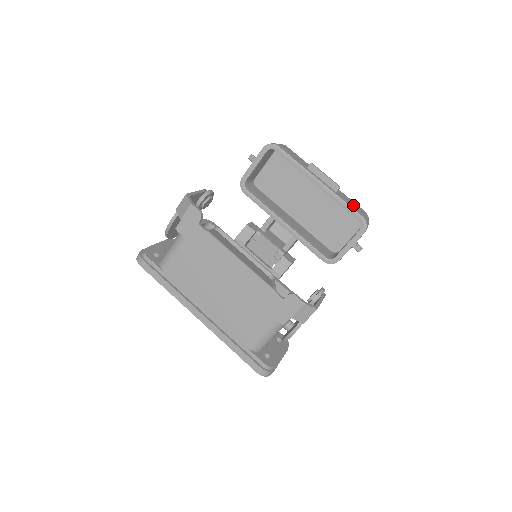
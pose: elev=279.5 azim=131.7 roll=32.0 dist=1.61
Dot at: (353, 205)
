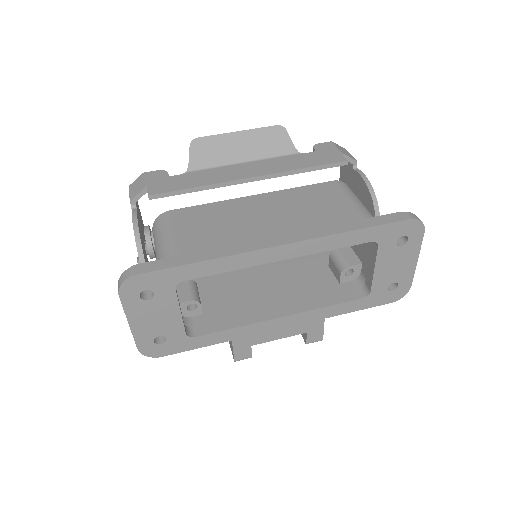
Dot at: occluded
